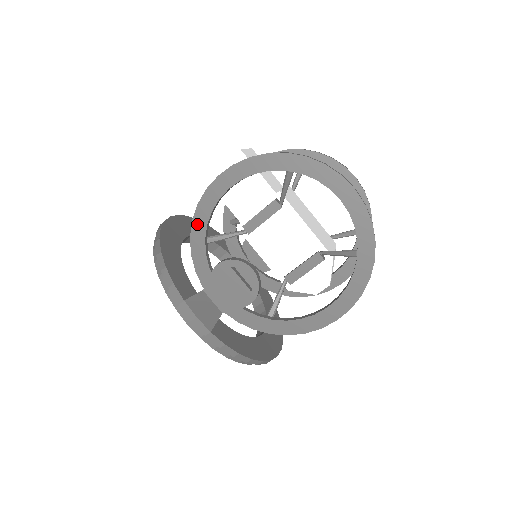
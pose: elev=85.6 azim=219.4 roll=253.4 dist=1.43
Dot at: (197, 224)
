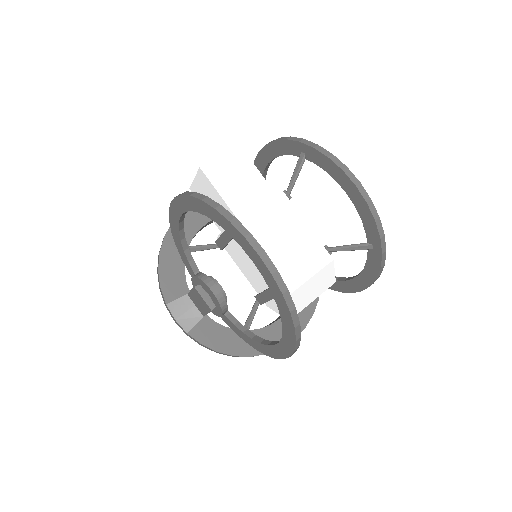
Dot at: (175, 237)
